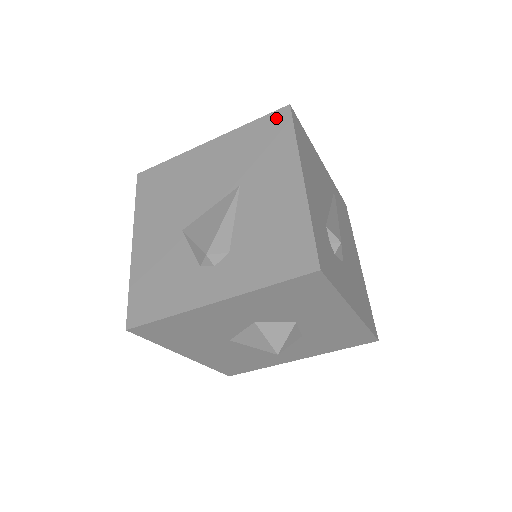
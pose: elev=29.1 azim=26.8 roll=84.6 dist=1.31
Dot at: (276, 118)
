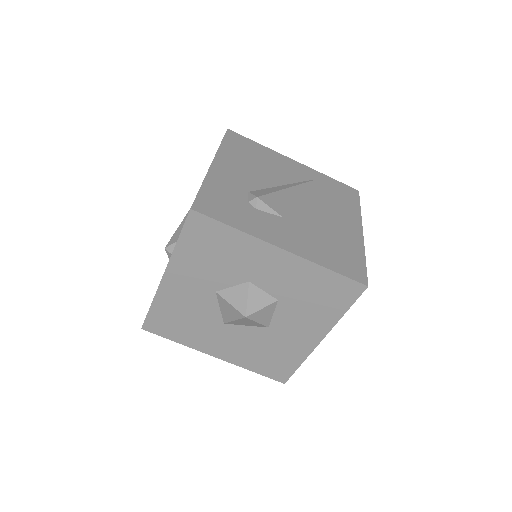
Dot at: occluded
